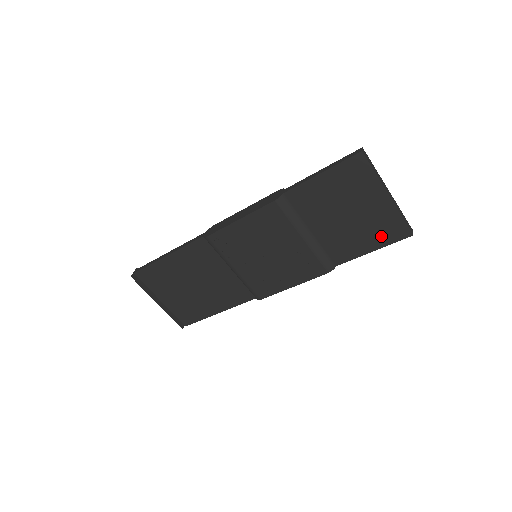
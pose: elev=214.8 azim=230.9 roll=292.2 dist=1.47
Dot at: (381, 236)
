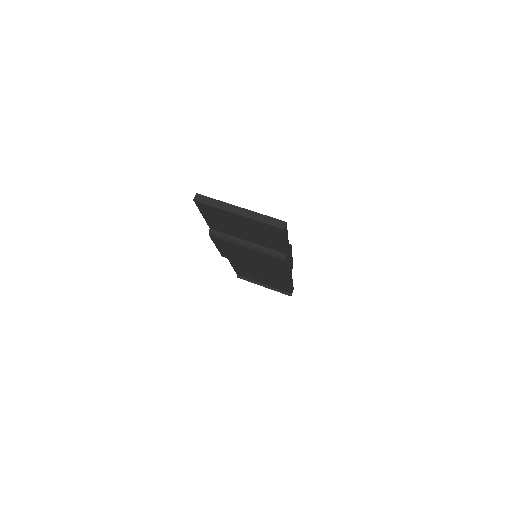
Dot at: (273, 234)
